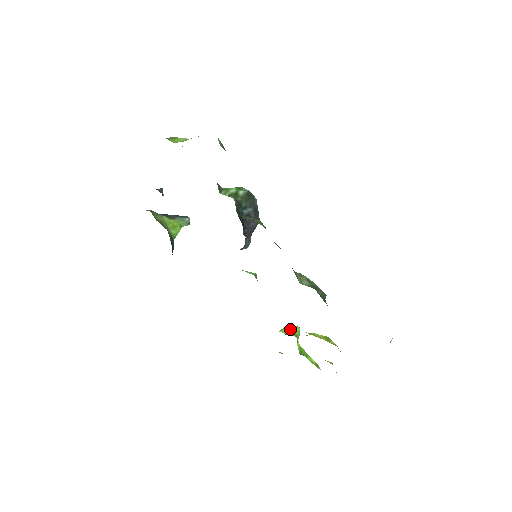
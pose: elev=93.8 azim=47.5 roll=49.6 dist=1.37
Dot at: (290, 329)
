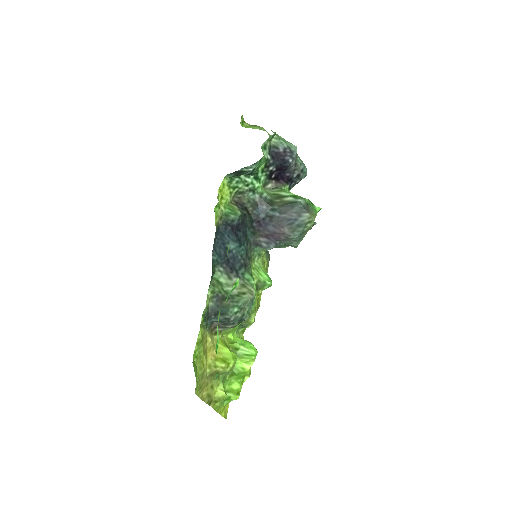
Dot at: (243, 342)
